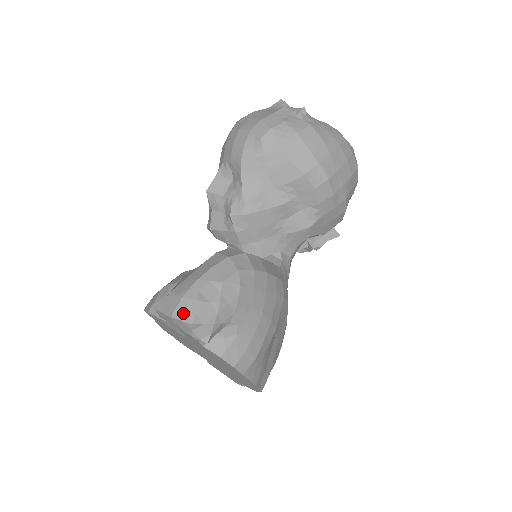
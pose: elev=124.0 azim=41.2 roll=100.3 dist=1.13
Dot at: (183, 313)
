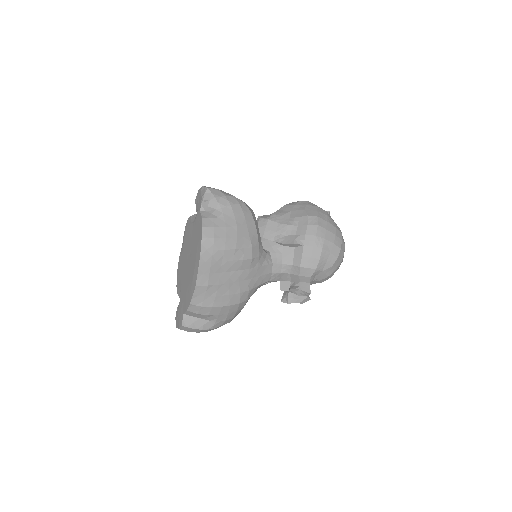
Dot at: (208, 187)
